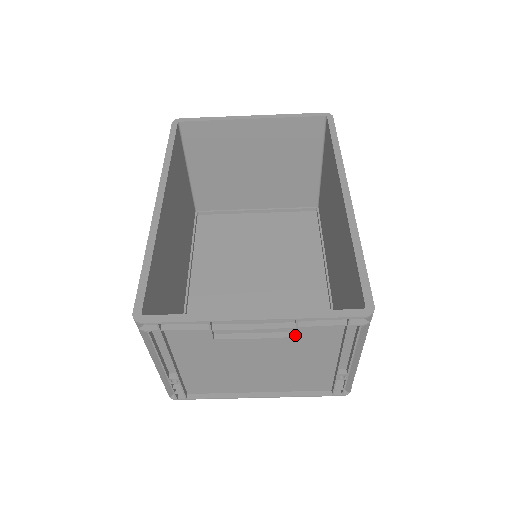
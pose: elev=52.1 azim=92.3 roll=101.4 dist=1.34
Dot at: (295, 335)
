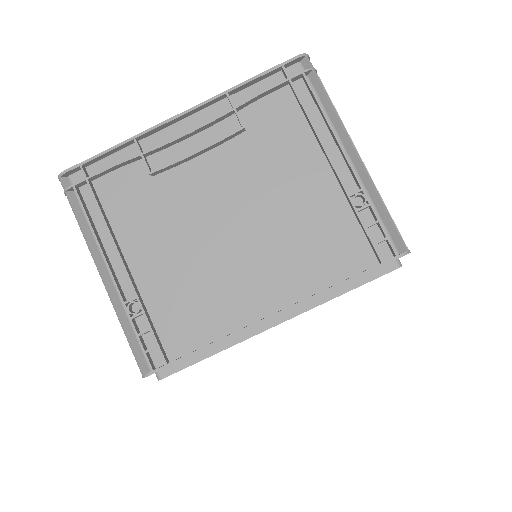
Dot at: (240, 124)
